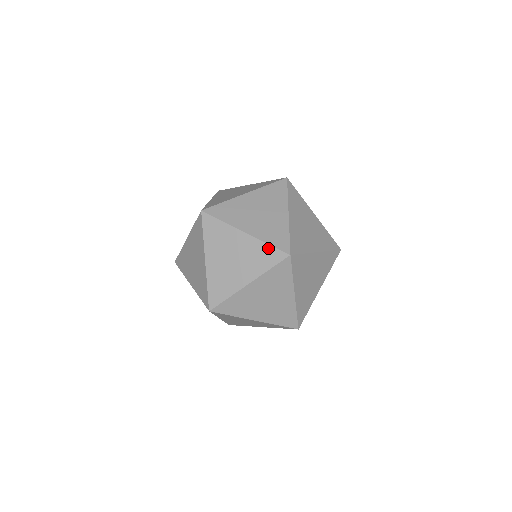
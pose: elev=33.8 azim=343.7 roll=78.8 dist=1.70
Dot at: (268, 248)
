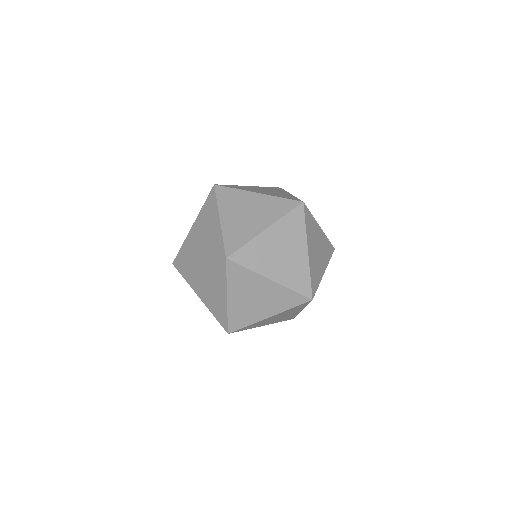
Dot at: occluded
